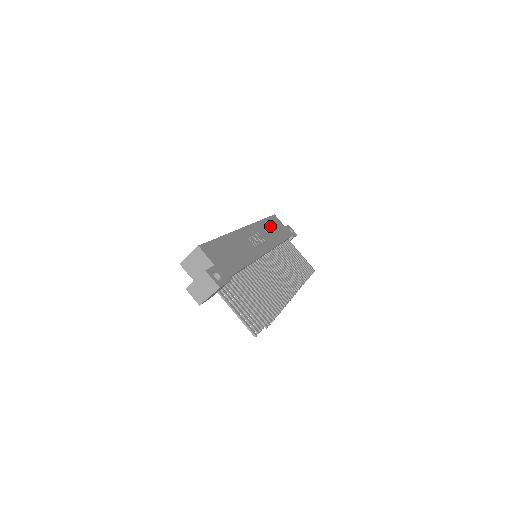
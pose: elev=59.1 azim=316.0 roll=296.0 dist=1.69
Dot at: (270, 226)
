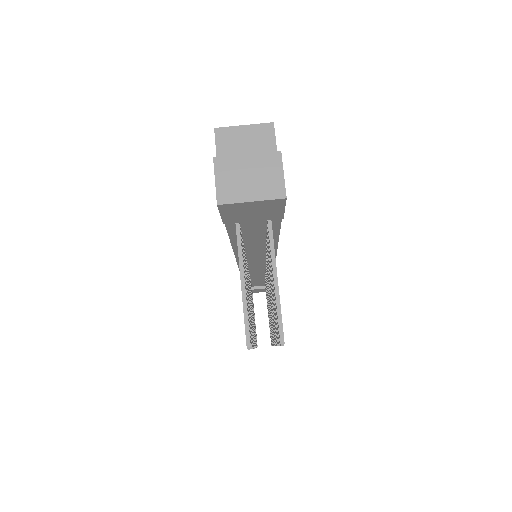
Dot at: occluded
